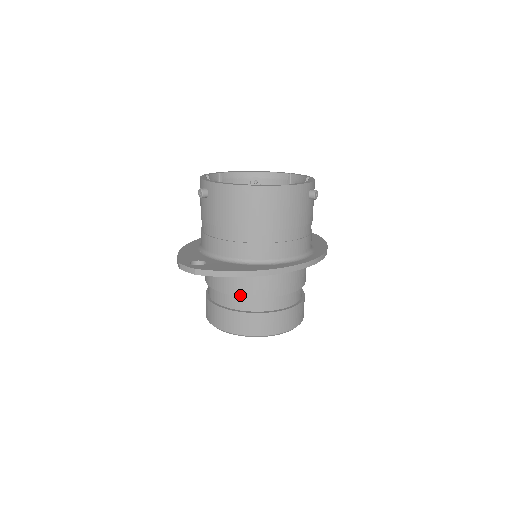
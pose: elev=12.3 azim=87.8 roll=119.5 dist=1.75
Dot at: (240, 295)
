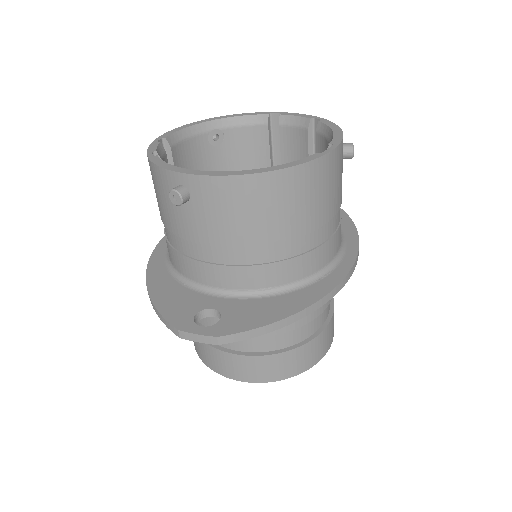
Dot at: (271, 334)
